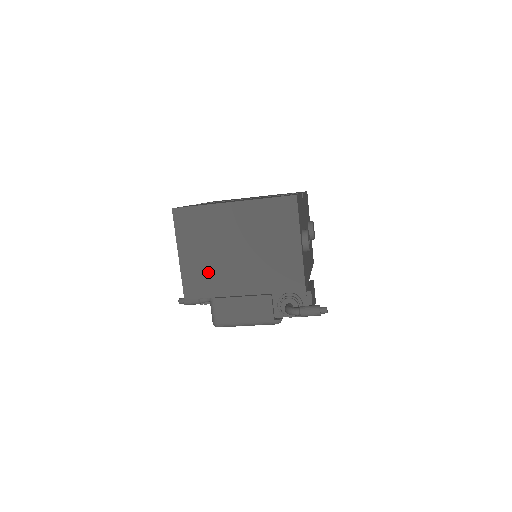
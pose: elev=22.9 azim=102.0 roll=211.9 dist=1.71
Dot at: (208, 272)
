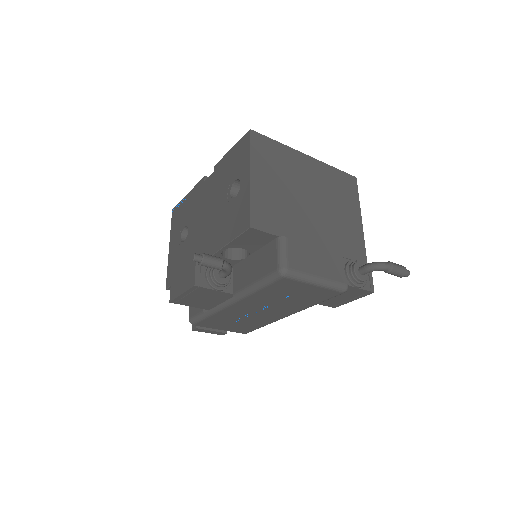
Dot at: (280, 208)
